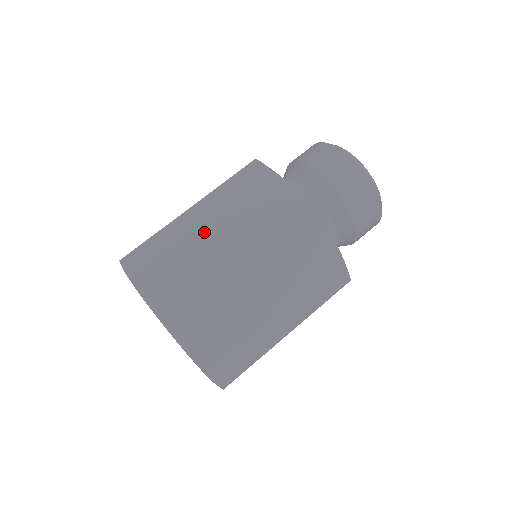
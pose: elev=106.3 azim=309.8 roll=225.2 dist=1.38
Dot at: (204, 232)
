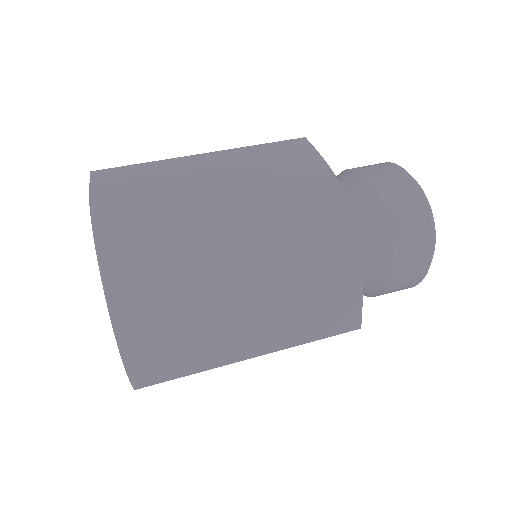
Dot at: (206, 181)
